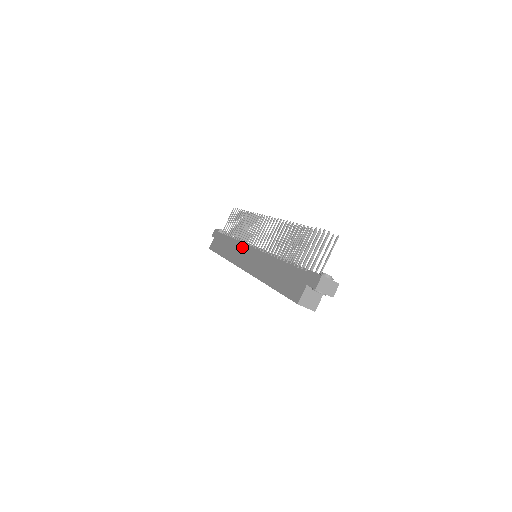
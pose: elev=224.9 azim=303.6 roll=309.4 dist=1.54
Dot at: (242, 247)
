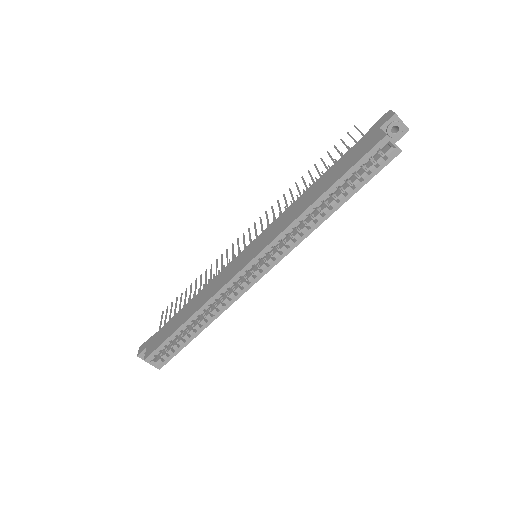
Dot at: (227, 267)
